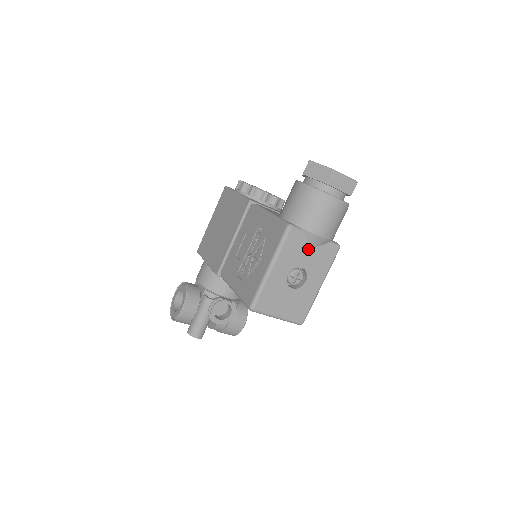
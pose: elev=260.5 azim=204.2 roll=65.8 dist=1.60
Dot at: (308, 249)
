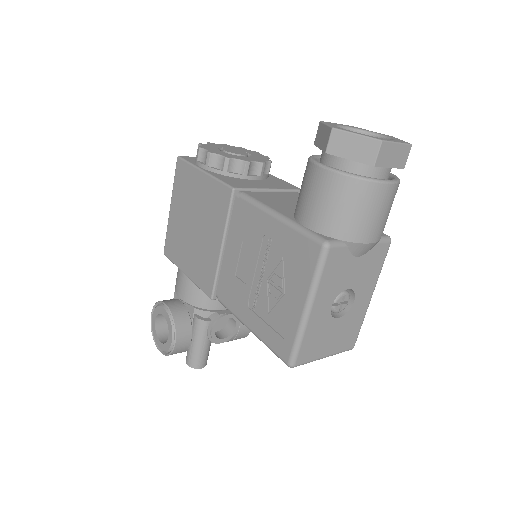
Dot at: (353, 263)
